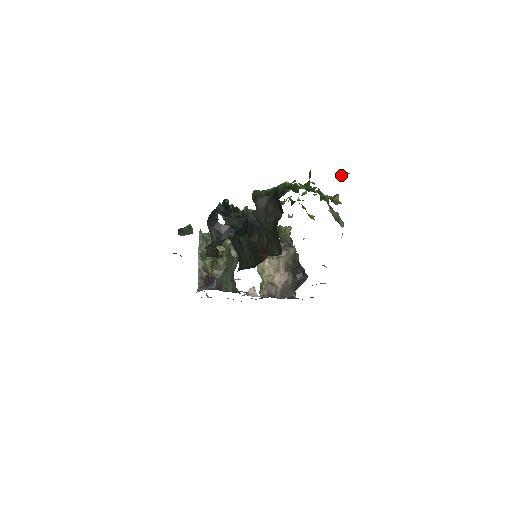
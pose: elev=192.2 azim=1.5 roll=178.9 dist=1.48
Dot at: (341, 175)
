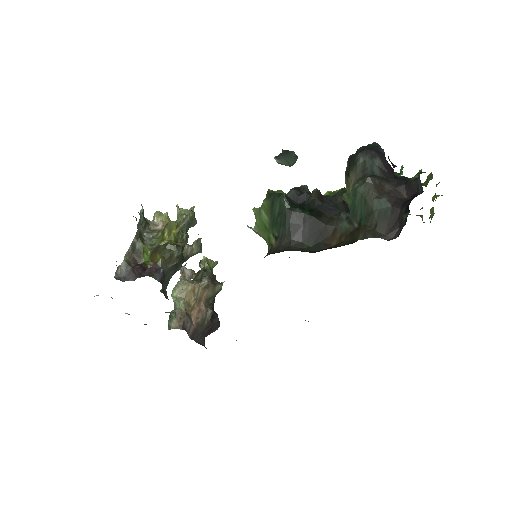
Dot at: occluded
